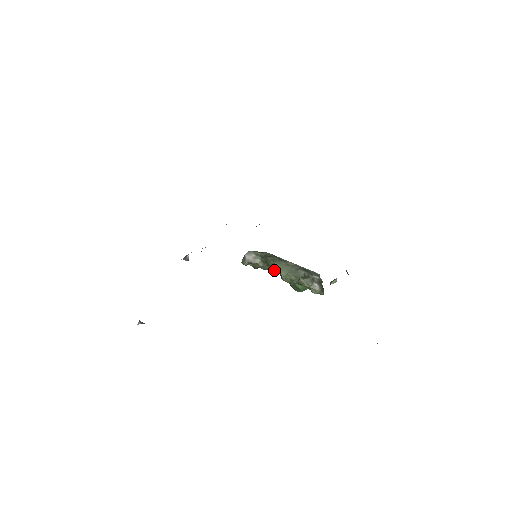
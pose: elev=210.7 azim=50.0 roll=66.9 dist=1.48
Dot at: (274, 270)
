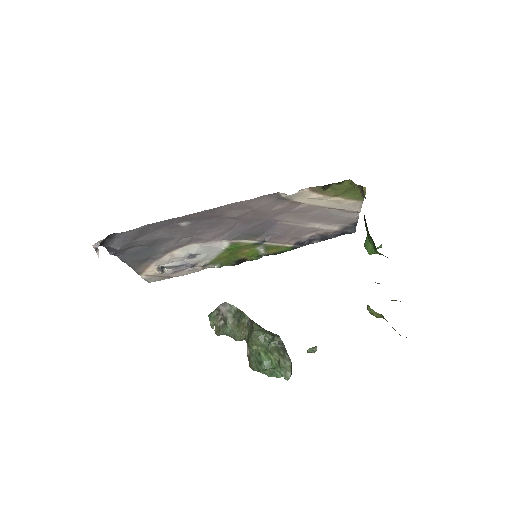
Dot at: (242, 333)
